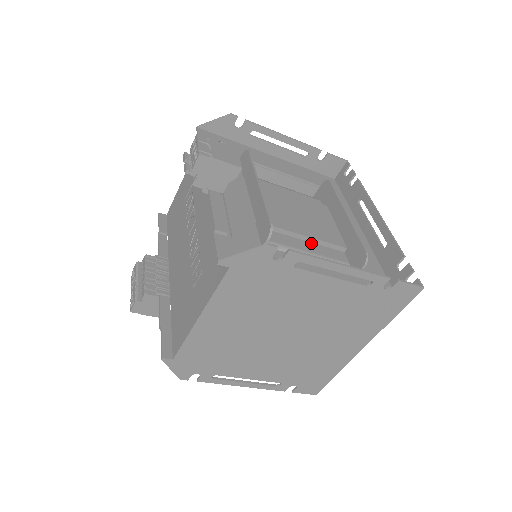
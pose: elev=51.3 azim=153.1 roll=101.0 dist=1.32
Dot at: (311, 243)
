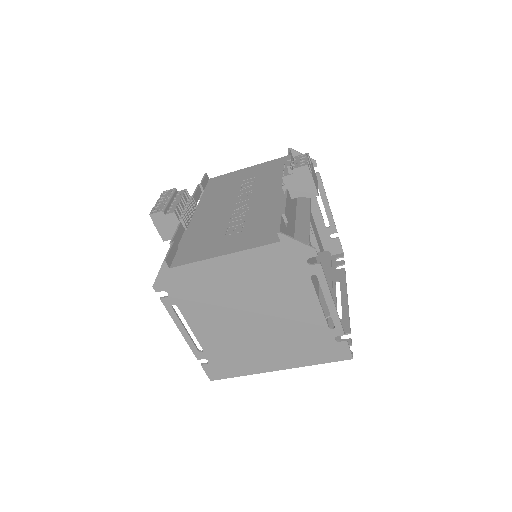
Dot at: occluded
